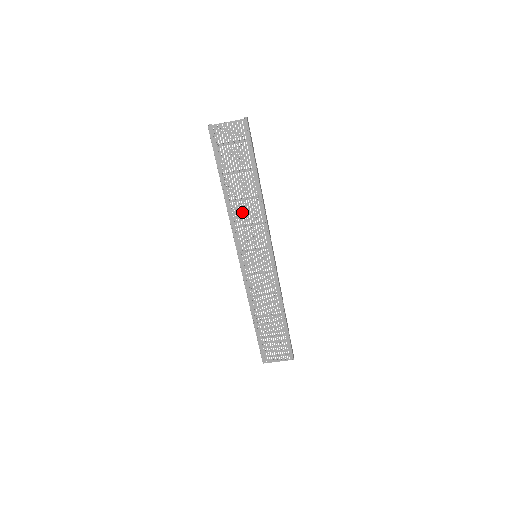
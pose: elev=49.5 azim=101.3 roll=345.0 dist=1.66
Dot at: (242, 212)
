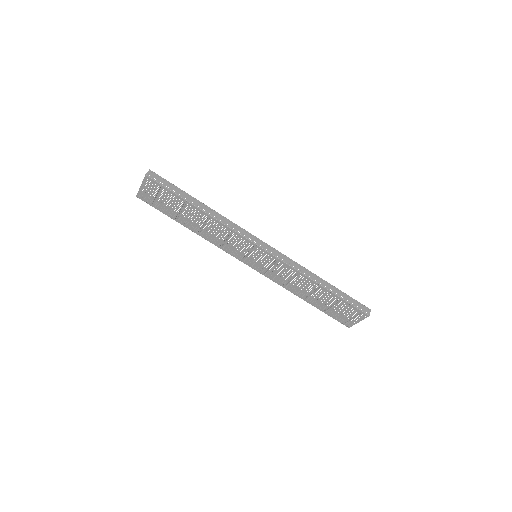
Dot at: (213, 234)
